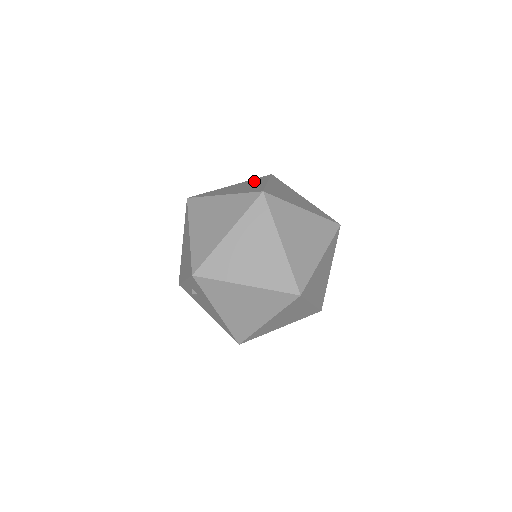
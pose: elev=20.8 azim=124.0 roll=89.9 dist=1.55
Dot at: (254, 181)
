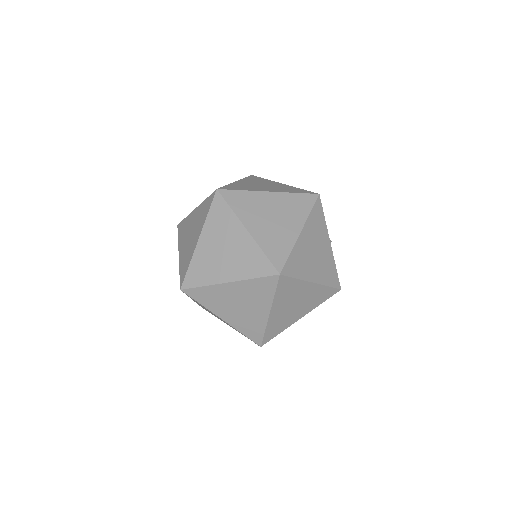
Dot at: occluded
